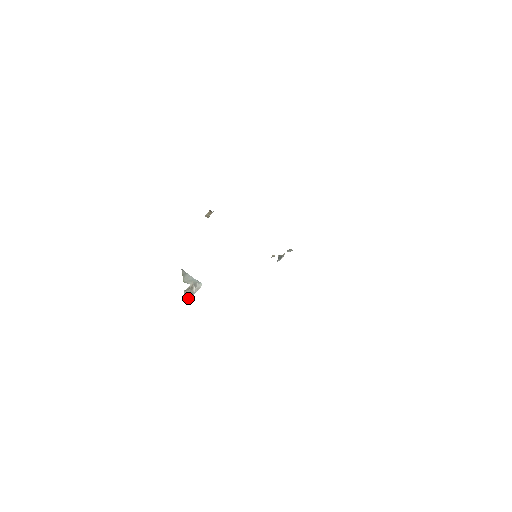
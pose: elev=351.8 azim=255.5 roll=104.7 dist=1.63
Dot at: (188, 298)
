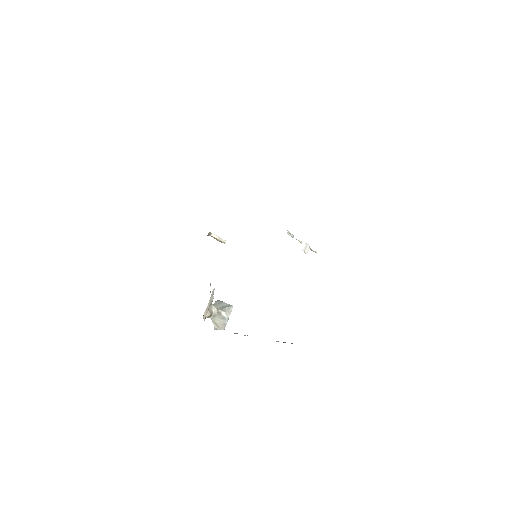
Dot at: (221, 324)
